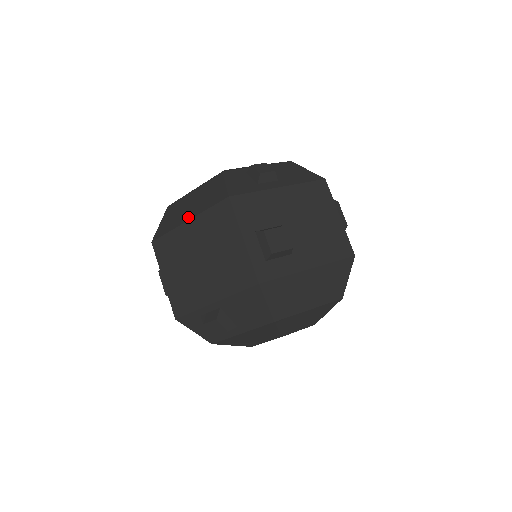
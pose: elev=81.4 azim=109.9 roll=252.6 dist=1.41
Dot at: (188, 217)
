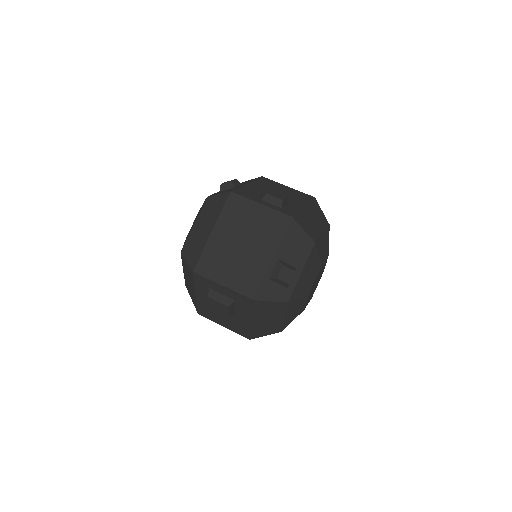
Dot at: (210, 230)
